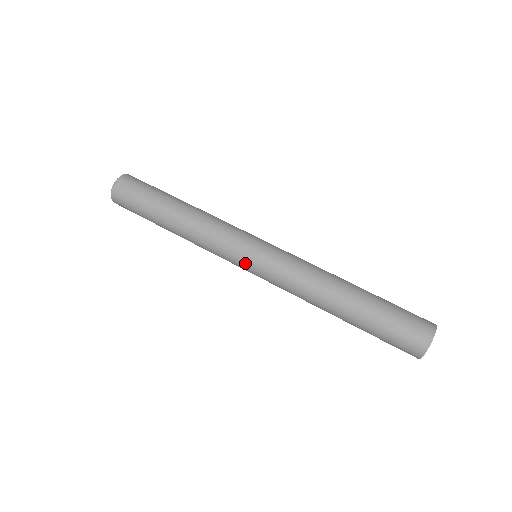
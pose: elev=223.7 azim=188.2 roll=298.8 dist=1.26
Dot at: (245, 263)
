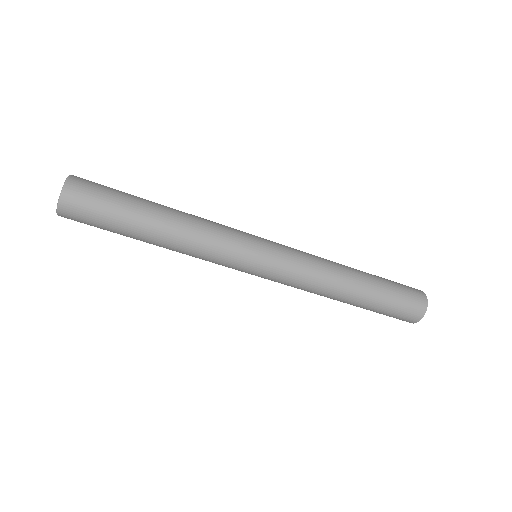
Dot at: (256, 260)
